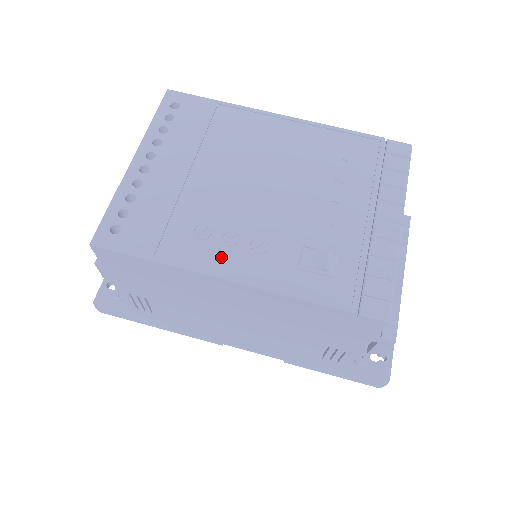
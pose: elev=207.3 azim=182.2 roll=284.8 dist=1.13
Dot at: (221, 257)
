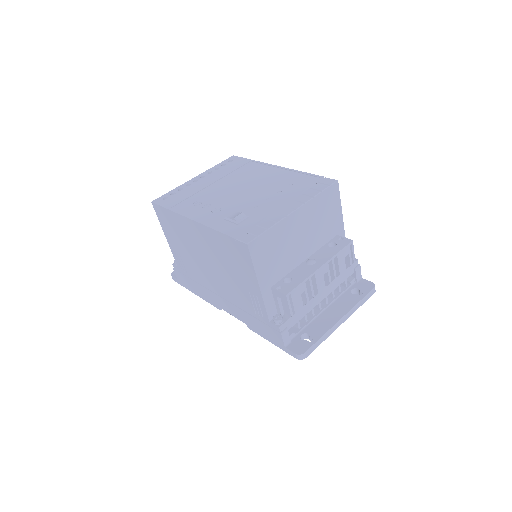
Dot at: (196, 212)
